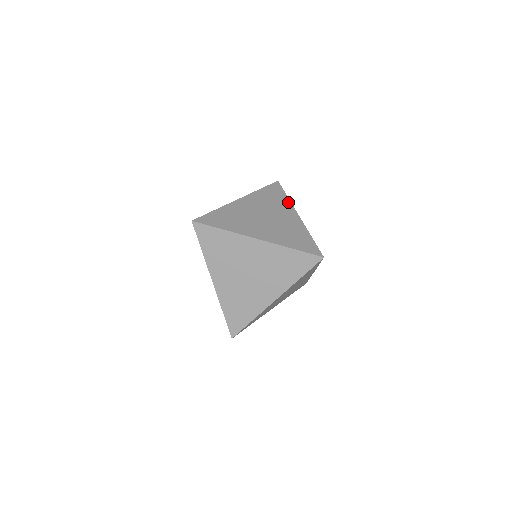
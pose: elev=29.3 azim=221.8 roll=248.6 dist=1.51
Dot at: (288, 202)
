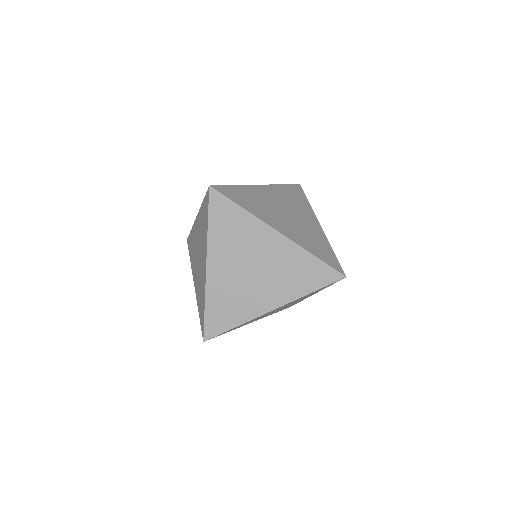
Dot at: (310, 208)
